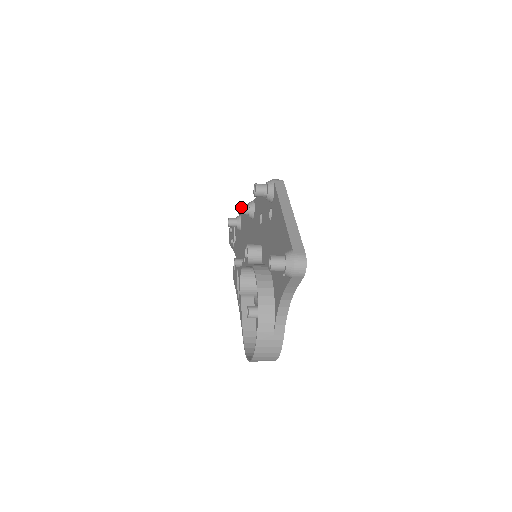
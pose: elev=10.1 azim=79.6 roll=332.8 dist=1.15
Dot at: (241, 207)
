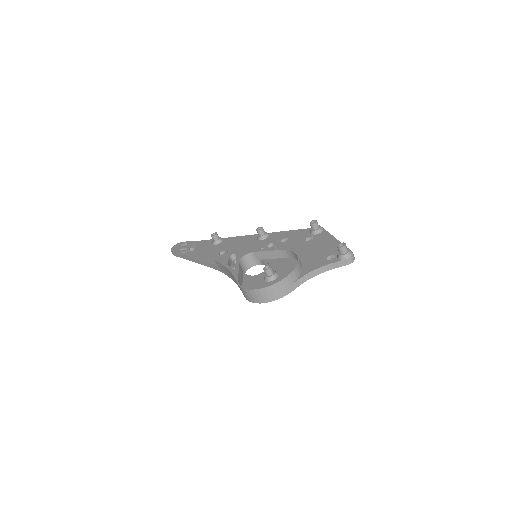
Dot at: occluded
